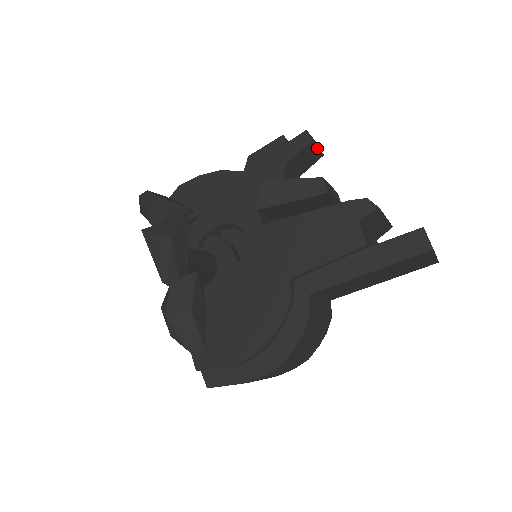
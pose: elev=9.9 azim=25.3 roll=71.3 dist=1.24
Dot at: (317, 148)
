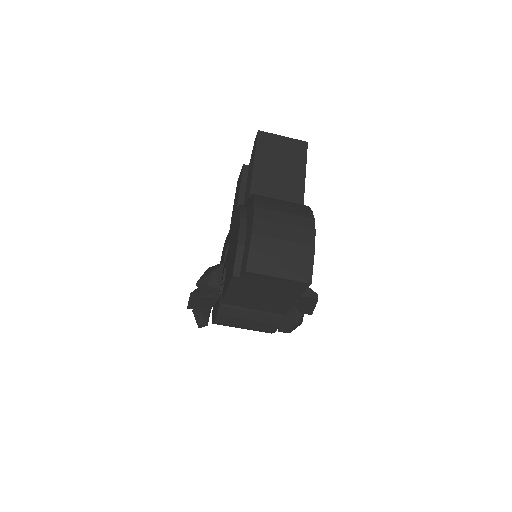
Dot at: occluded
